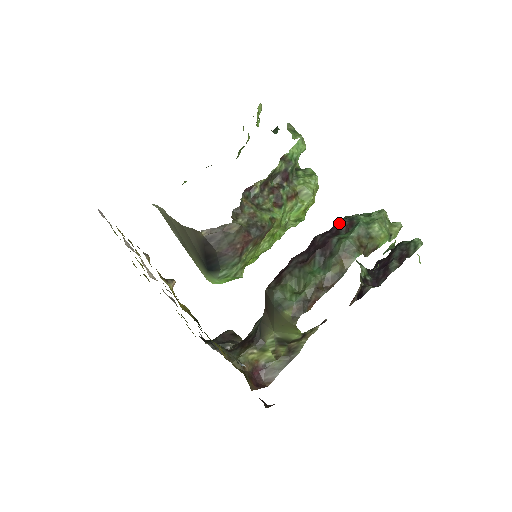
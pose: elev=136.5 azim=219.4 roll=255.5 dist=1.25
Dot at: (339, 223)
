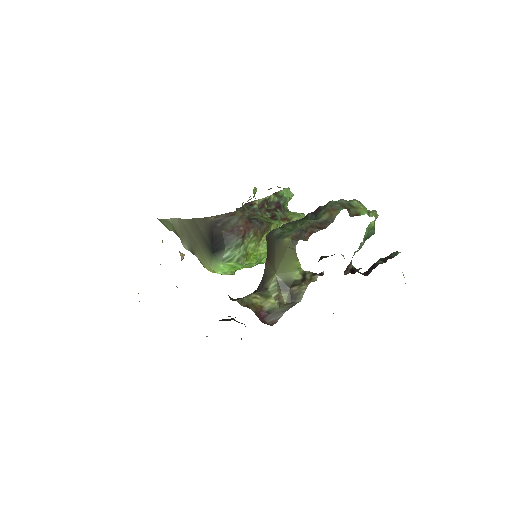
Dot at: occluded
